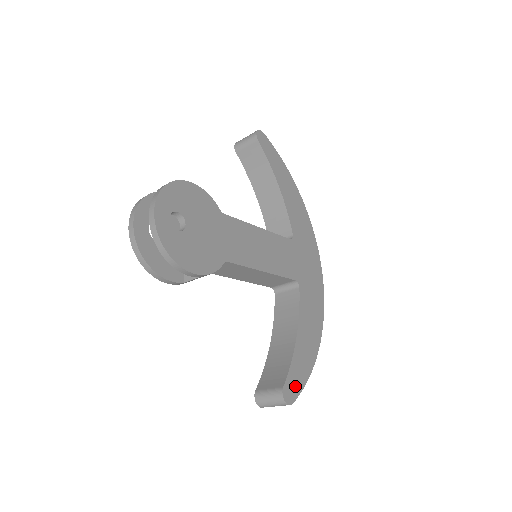
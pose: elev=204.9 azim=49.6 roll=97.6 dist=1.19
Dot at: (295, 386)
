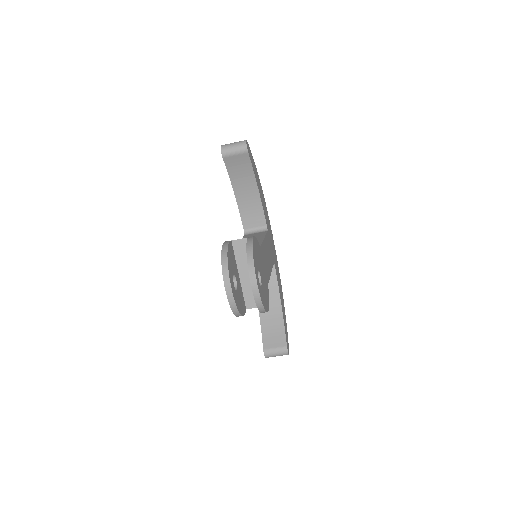
Dot at: (287, 340)
